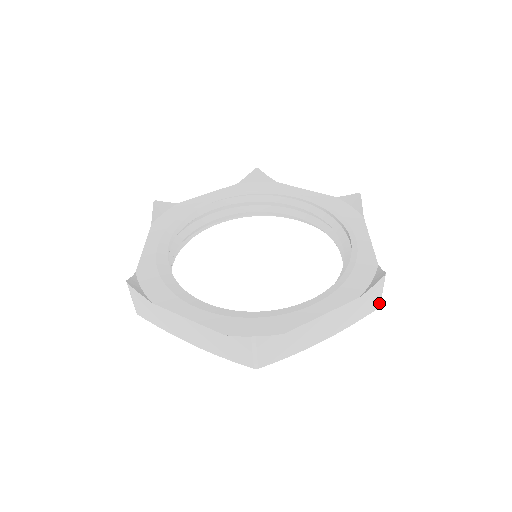
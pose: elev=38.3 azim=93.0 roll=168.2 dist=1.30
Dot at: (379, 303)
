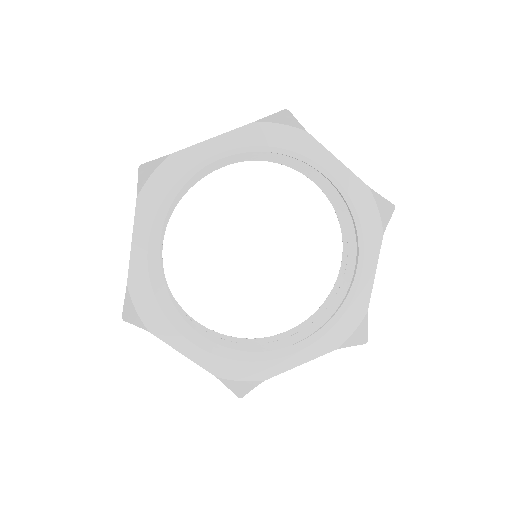
Dot at: occluded
